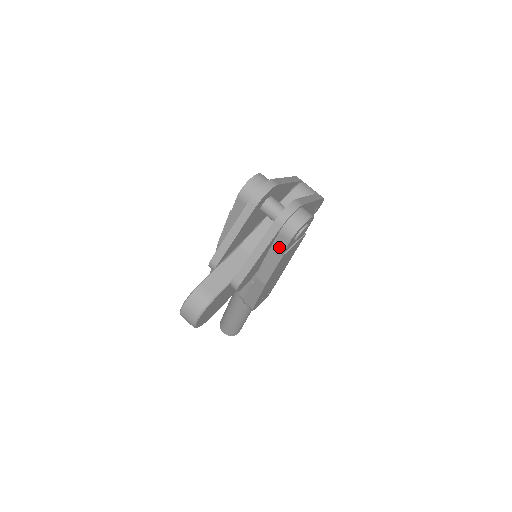
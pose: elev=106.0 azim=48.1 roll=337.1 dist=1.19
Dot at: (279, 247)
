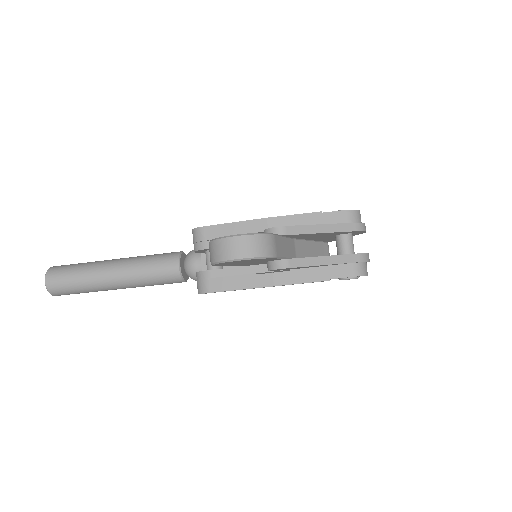
Dot at: (335, 272)
